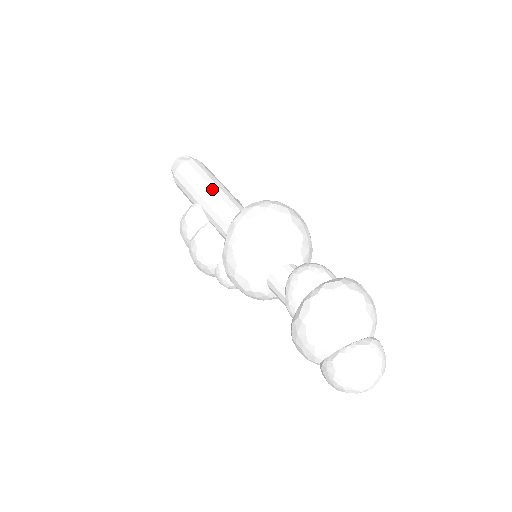
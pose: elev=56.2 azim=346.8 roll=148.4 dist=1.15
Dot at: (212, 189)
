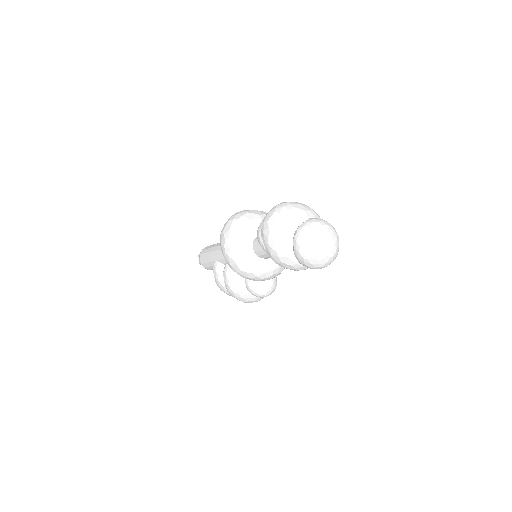
Dot at: (216, 247)
